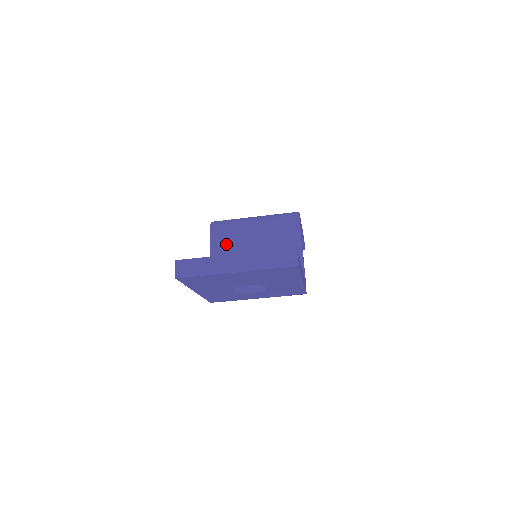
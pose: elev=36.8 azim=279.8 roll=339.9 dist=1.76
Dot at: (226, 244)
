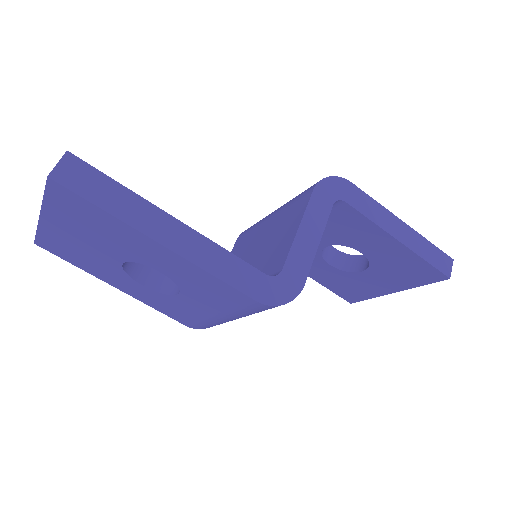
Dot at: (241, 247)
